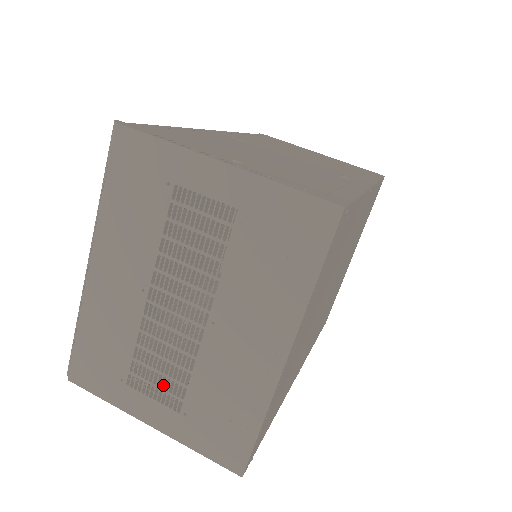
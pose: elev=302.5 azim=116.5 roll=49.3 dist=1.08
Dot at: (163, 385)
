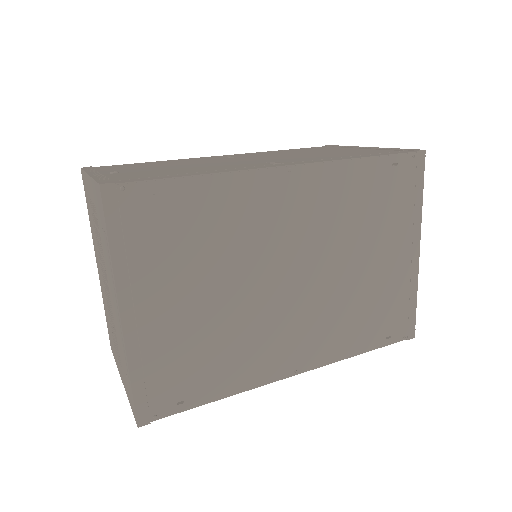
Dot at: occluded
